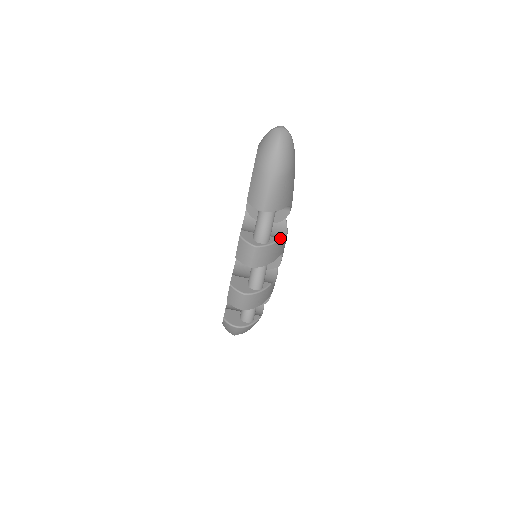
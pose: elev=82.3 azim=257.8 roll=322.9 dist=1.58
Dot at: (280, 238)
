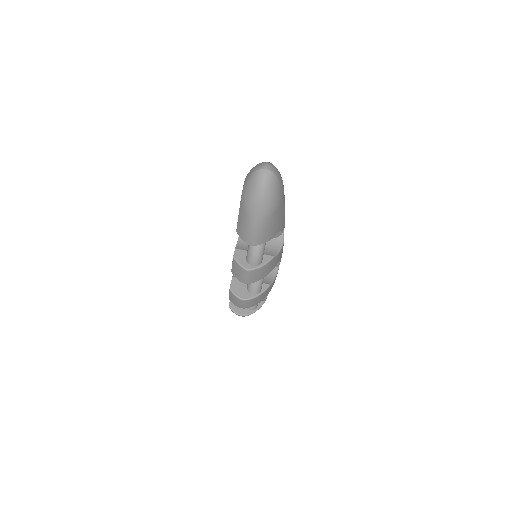
Dot at: (274, 255)
